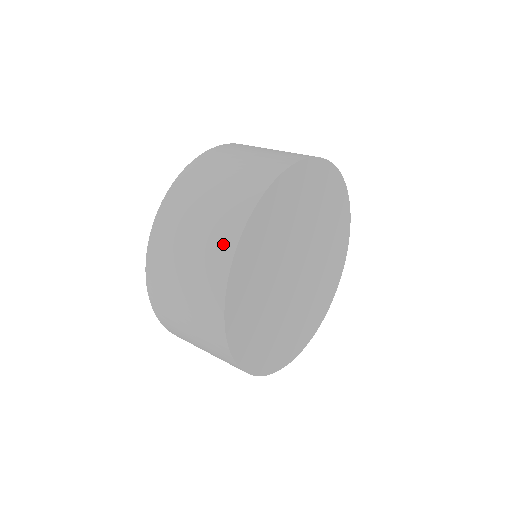
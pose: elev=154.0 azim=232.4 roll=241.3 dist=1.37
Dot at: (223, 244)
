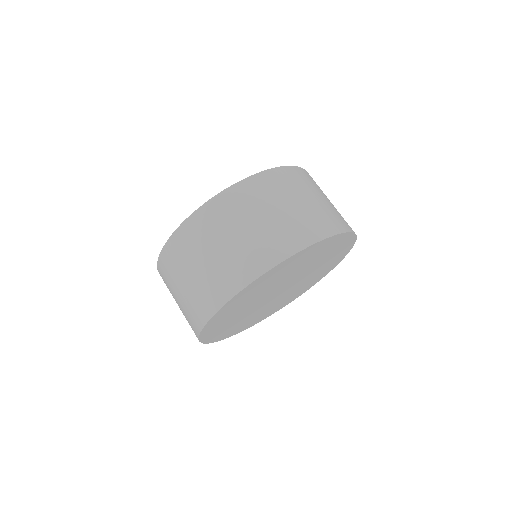
Dot at: (198, 314)
